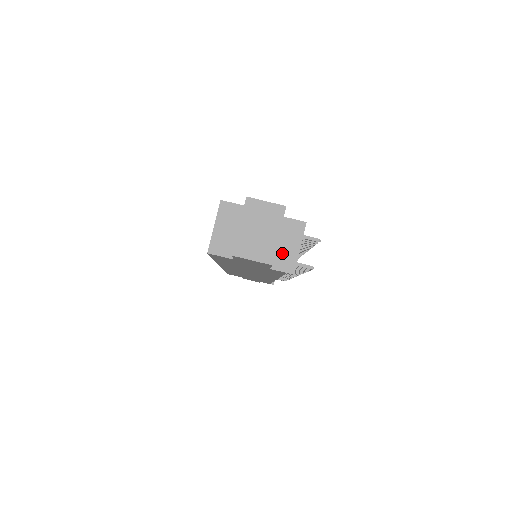
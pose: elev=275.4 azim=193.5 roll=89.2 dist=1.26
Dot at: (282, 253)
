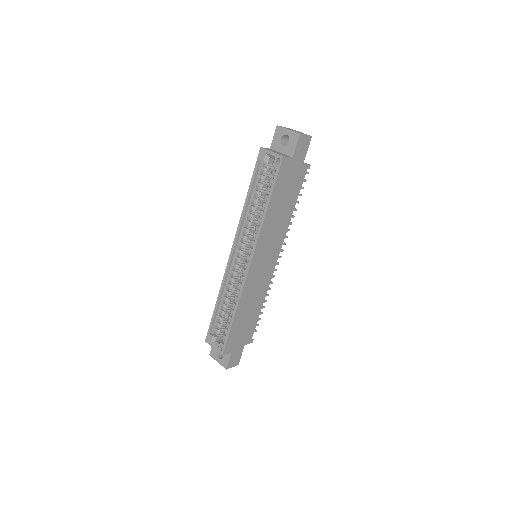
Dot at: occluded
